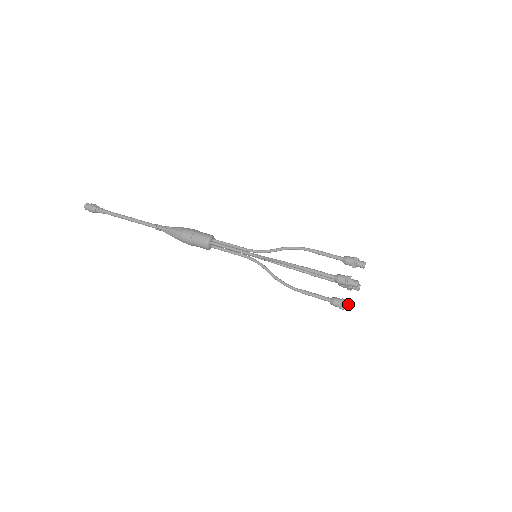
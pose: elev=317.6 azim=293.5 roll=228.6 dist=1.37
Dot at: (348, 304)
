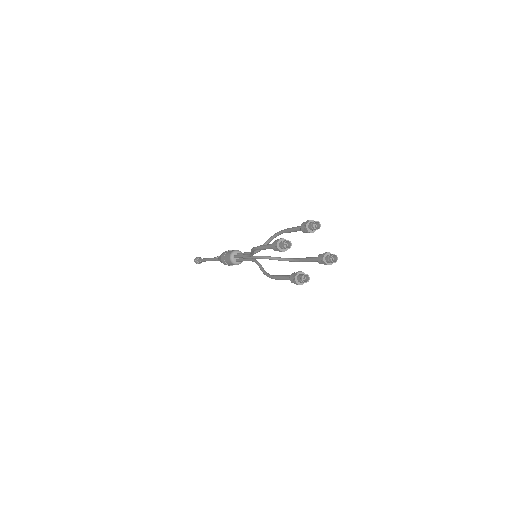
Dot at: (287, 241)
